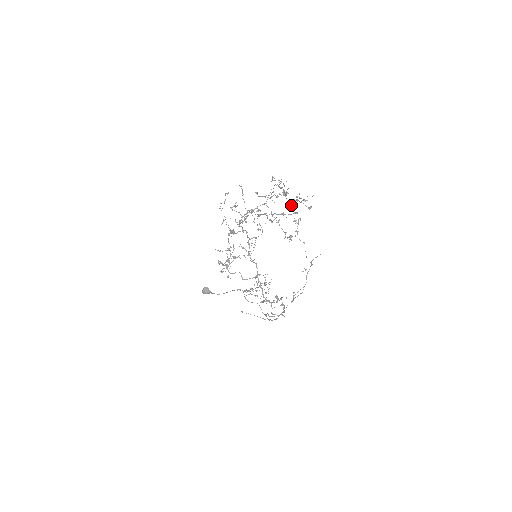
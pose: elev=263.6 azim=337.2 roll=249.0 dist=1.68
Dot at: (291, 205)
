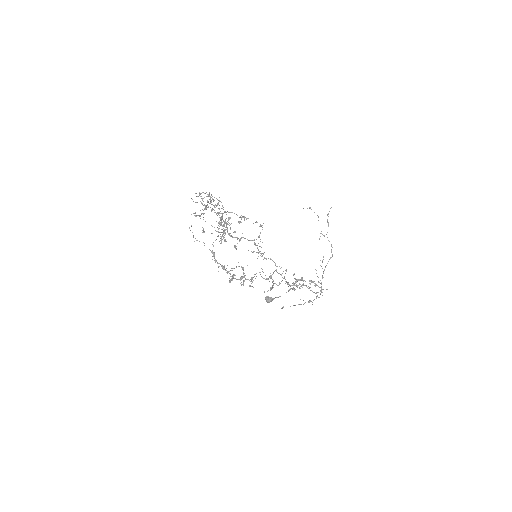
Dot at: occluded
